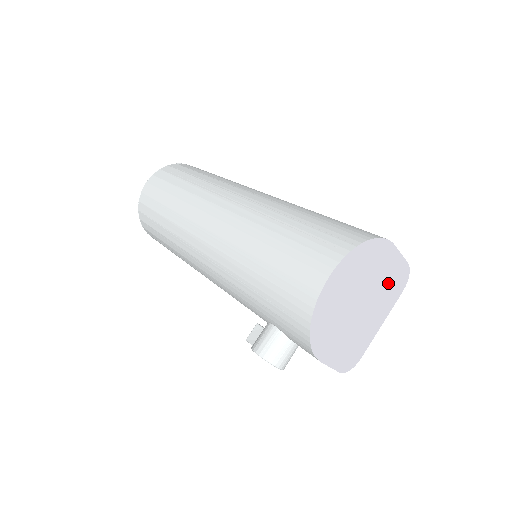
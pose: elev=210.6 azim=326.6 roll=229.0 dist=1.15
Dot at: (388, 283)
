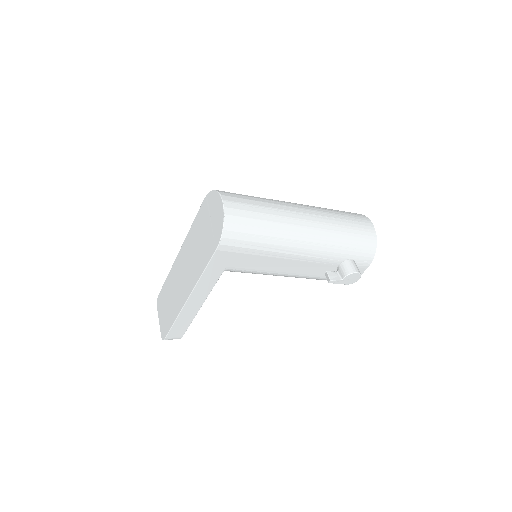
Dot at: occluded
